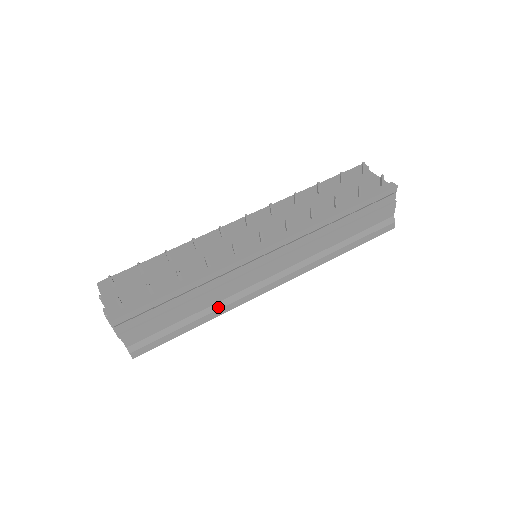
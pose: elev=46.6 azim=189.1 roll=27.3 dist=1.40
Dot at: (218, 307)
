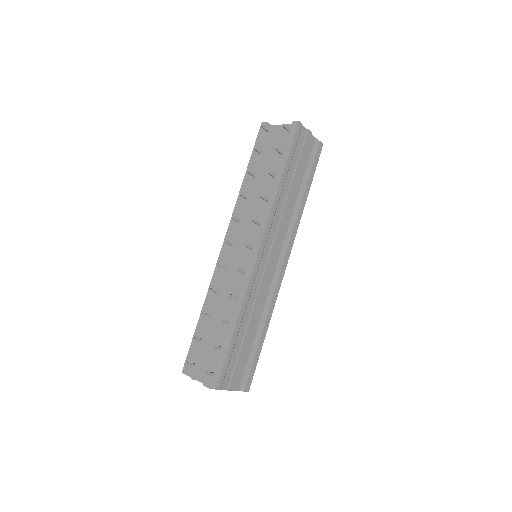
Dot at: (266, 312)
